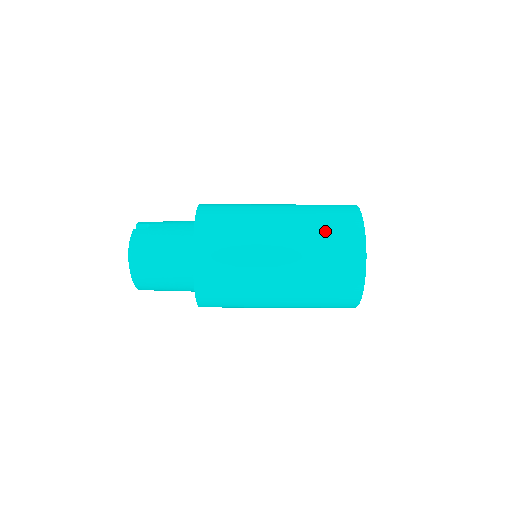
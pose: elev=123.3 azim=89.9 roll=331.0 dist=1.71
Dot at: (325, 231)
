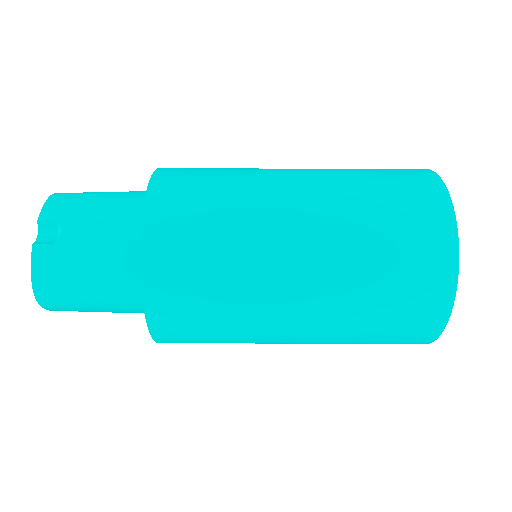
Dot at: (384, 283)
